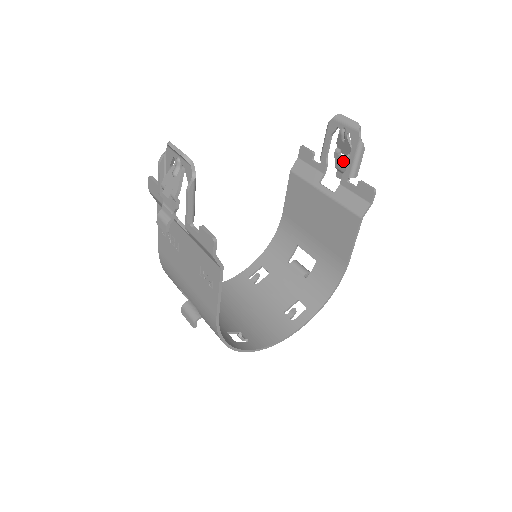
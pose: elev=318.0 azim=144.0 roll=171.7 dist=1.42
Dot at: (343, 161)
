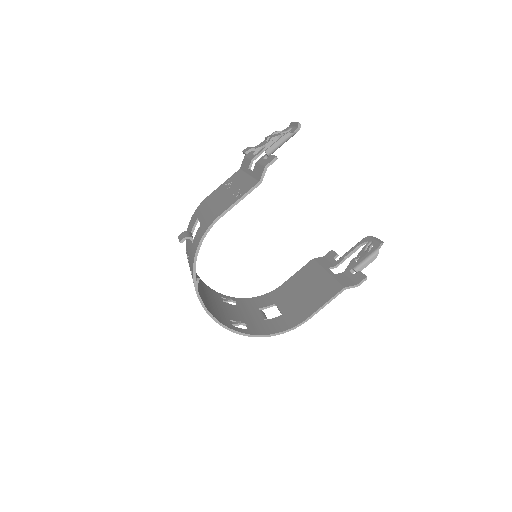
Dot at: occluded
